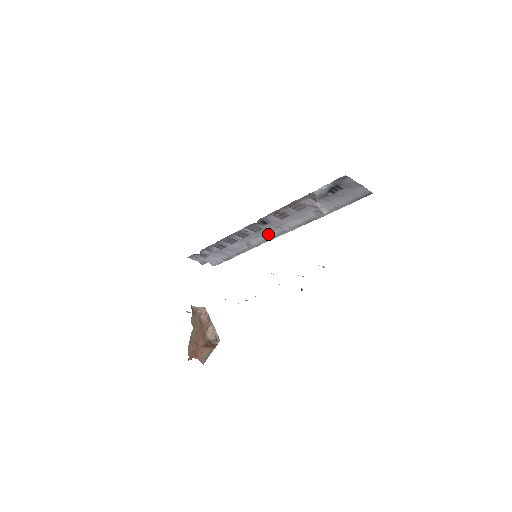
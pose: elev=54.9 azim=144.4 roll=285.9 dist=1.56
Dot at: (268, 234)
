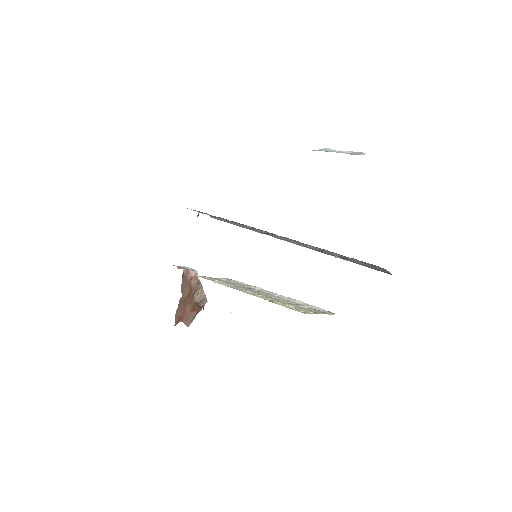
Dot at: occluded
